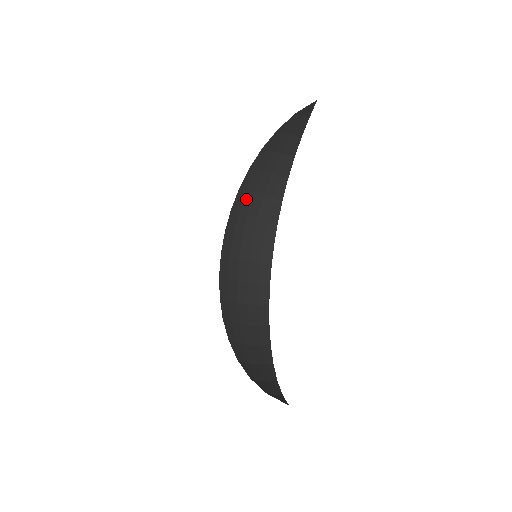
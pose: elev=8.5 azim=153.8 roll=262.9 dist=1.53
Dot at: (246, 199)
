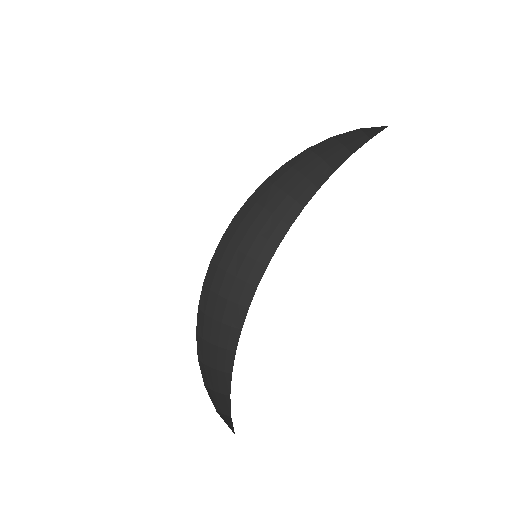
Dot at: (268, 192)
